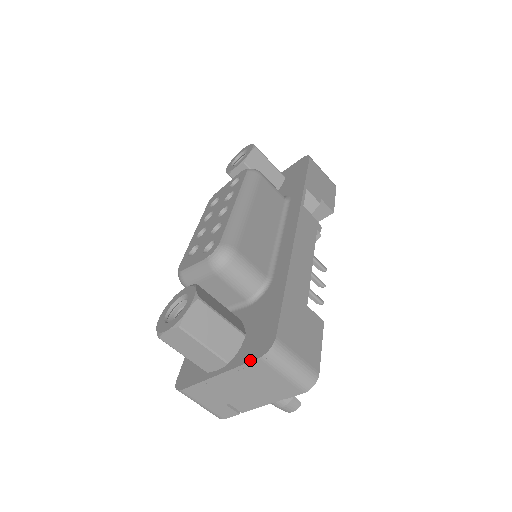
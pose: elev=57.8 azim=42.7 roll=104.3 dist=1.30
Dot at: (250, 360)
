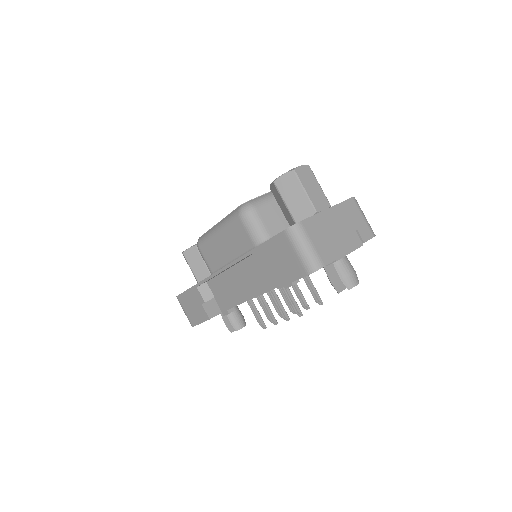
Dot at: occluded
